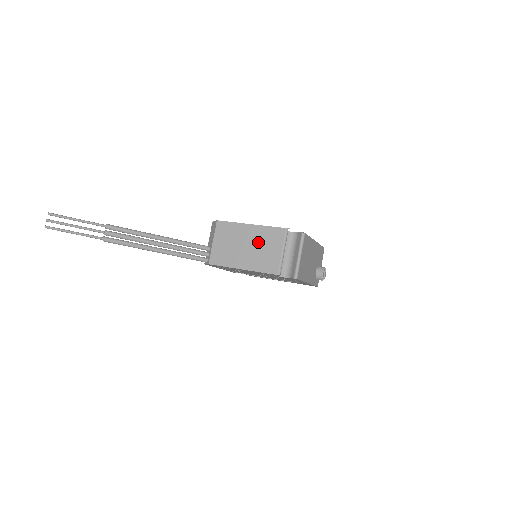
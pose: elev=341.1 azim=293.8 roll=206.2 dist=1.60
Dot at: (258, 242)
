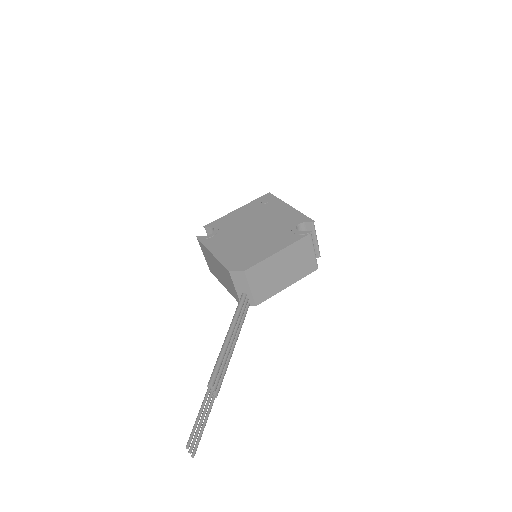
Dot at: (292, 260)
